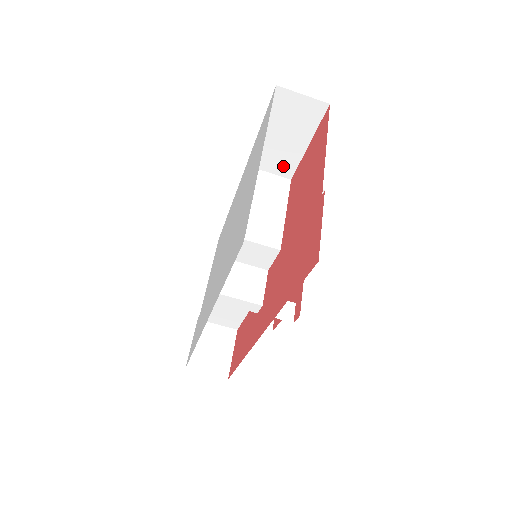
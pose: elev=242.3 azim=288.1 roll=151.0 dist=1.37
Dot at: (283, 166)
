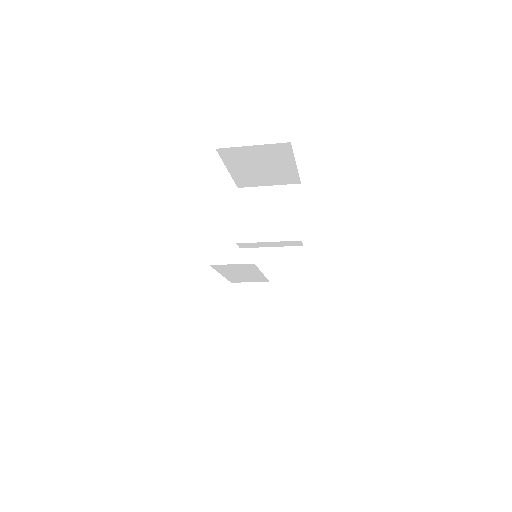
Dot at: occluded
